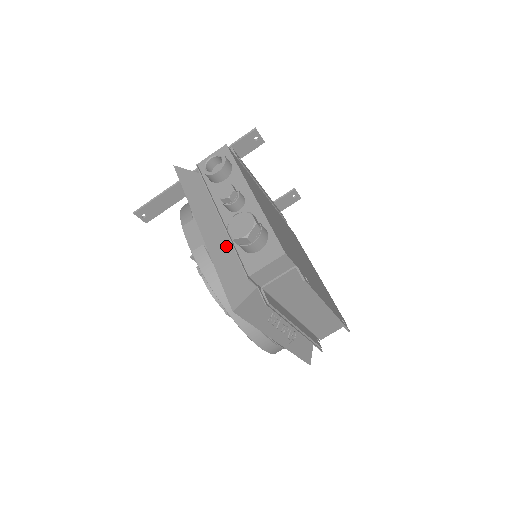
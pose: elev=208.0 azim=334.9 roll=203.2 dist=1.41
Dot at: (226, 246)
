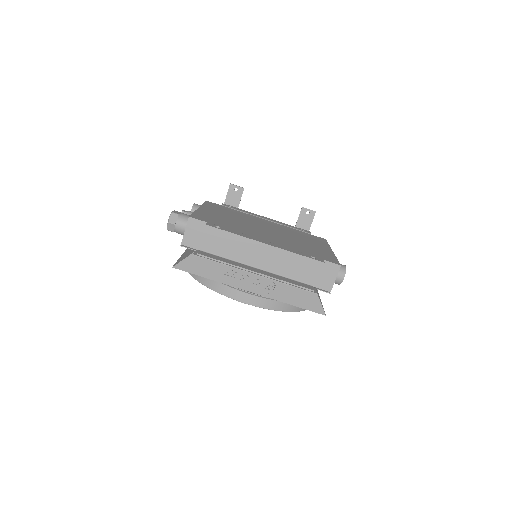
Dot at: occluded
